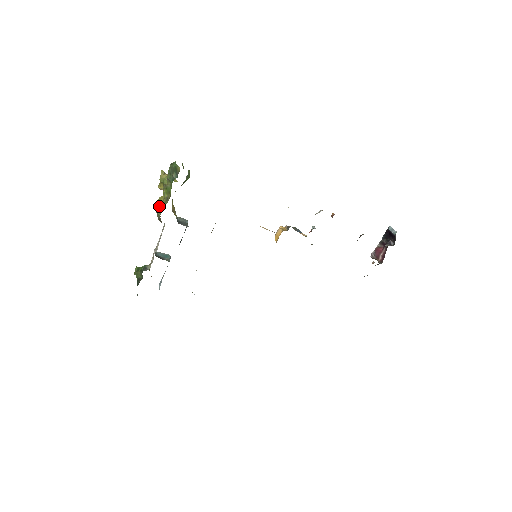
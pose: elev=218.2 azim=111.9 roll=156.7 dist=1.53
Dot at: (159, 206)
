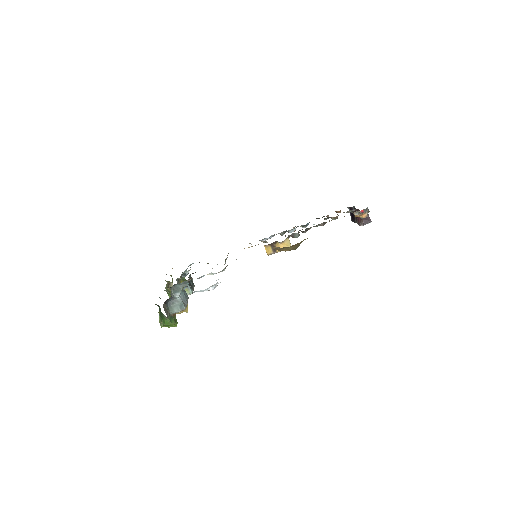
Dot at: occluded
